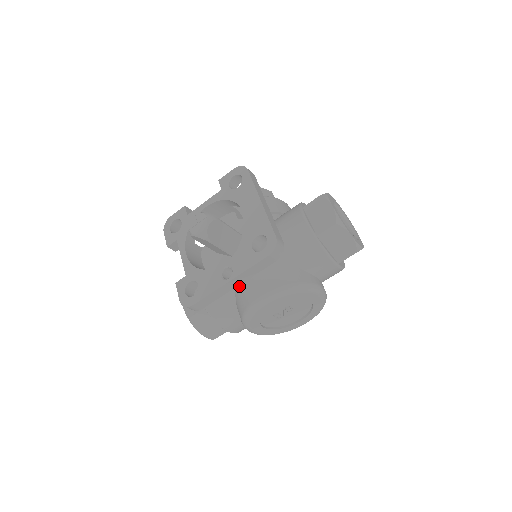
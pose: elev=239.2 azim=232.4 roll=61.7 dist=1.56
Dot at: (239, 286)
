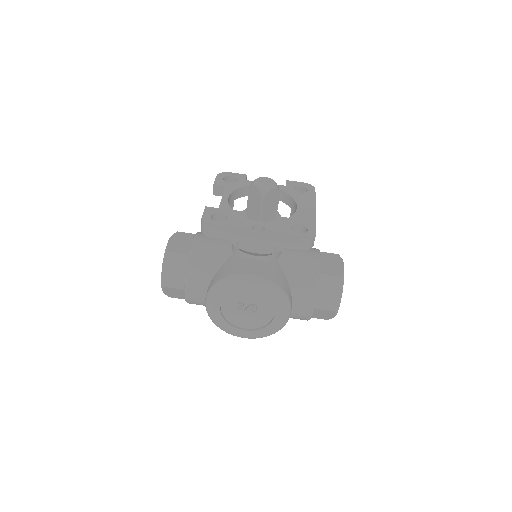
Dot at: (235, 259)
